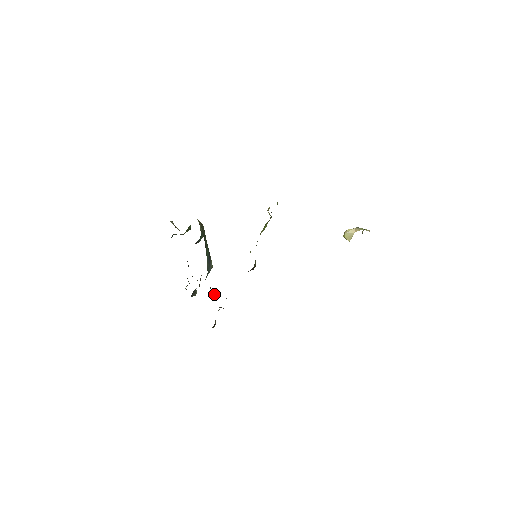
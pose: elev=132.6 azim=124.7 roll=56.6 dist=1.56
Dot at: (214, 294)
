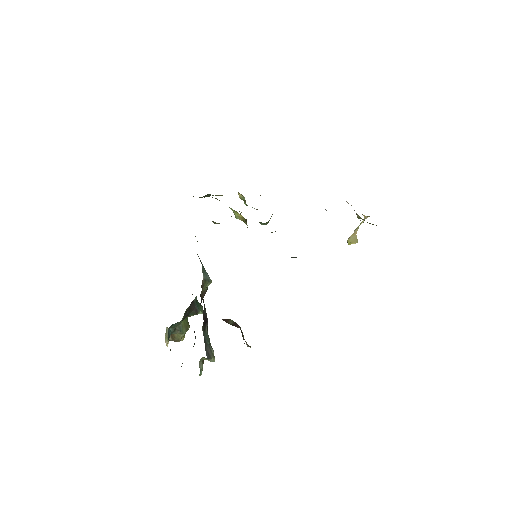
Dot at: occluded
